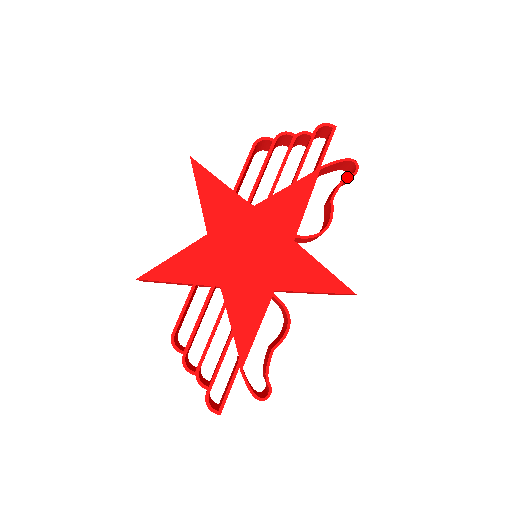
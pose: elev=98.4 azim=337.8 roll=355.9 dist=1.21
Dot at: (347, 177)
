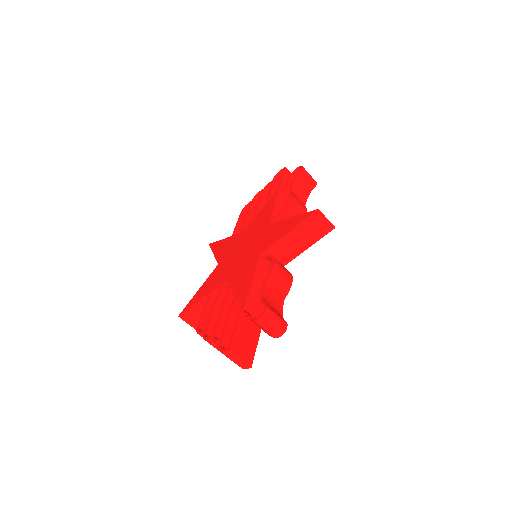
Dot at: (296, 175)
